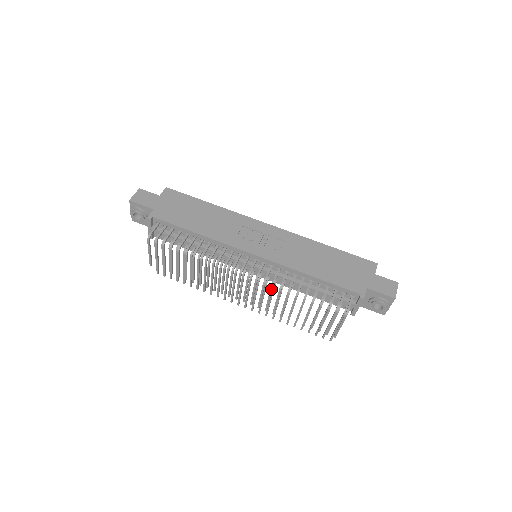
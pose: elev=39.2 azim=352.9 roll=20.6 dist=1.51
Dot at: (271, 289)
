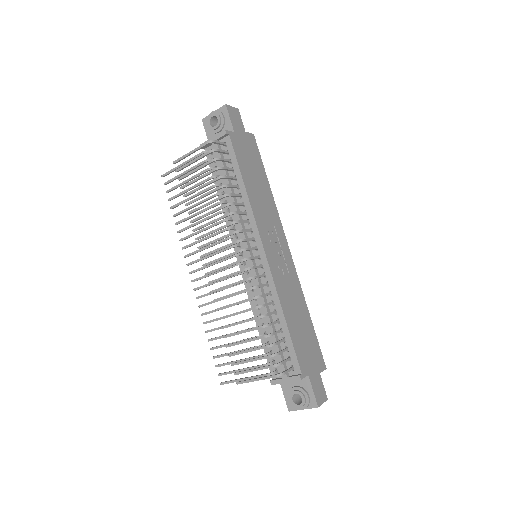
Dot at: (248, 289)
